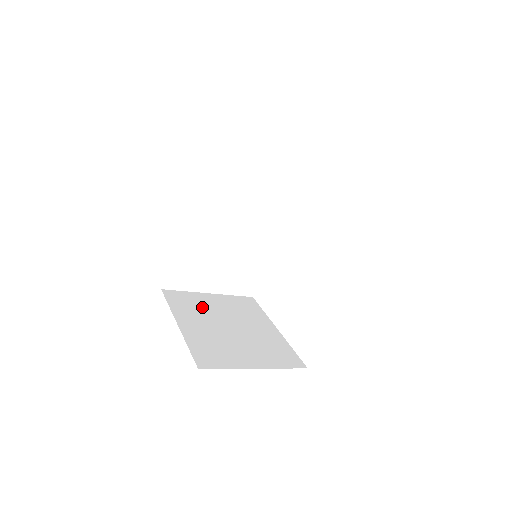
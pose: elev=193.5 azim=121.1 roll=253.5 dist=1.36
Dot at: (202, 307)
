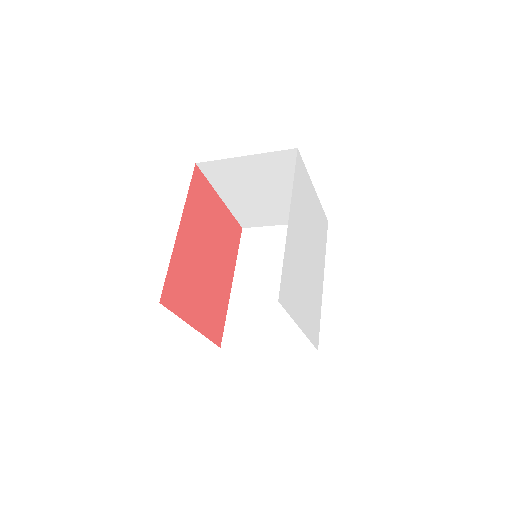
Dot at: occluded
